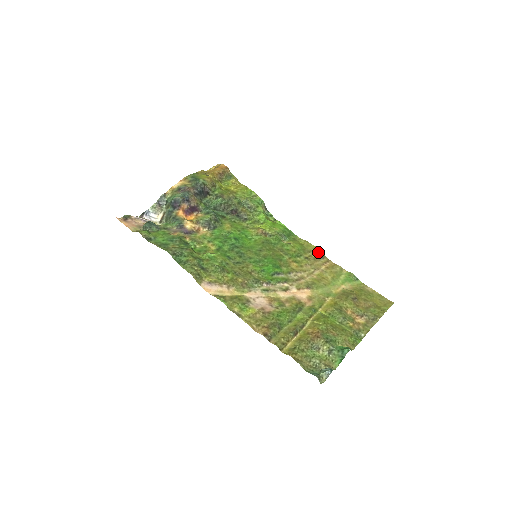
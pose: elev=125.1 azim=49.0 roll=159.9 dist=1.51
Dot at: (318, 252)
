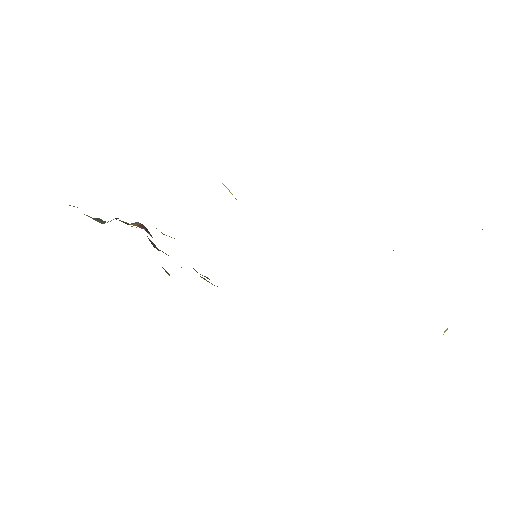
Dot at: occluded
